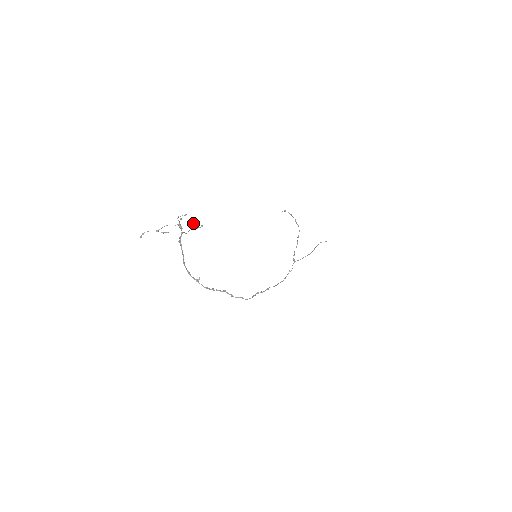
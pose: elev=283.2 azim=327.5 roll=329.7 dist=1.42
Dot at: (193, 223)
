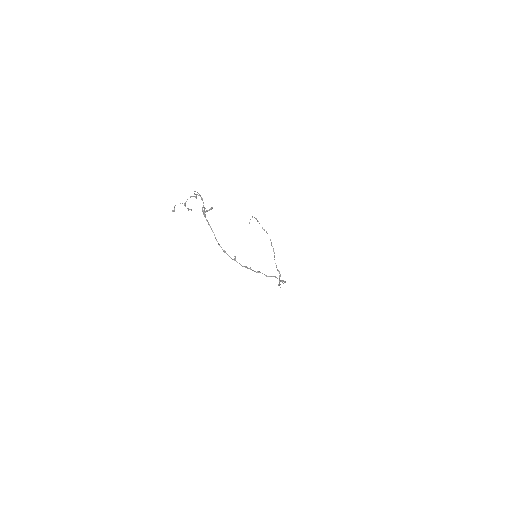
Dot at: occluded
